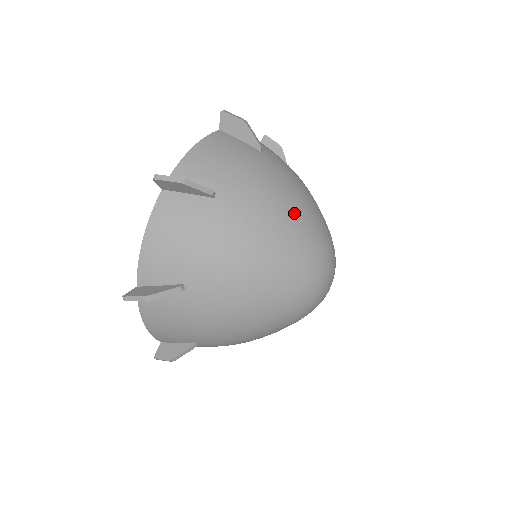
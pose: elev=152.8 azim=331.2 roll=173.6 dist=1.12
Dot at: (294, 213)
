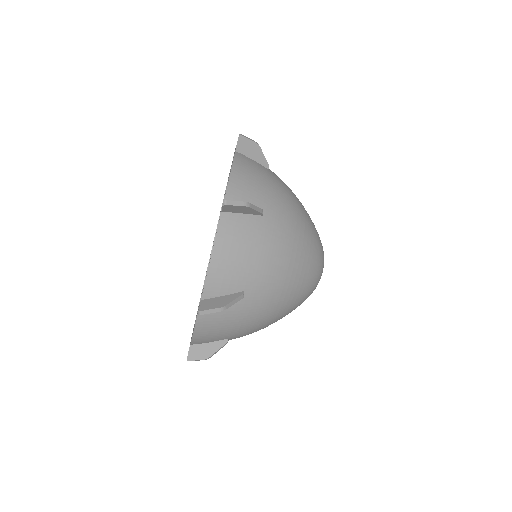
Dot at: (301, 265)
